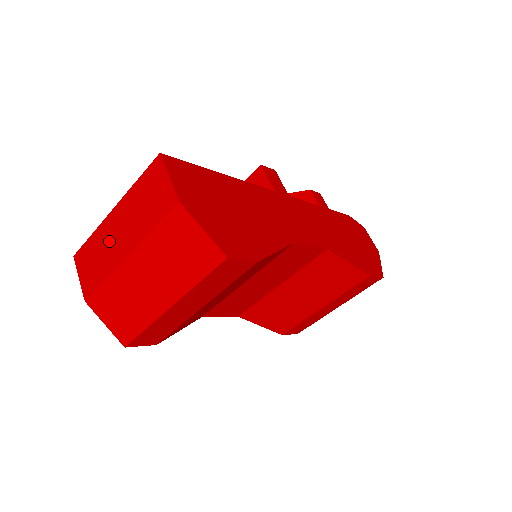
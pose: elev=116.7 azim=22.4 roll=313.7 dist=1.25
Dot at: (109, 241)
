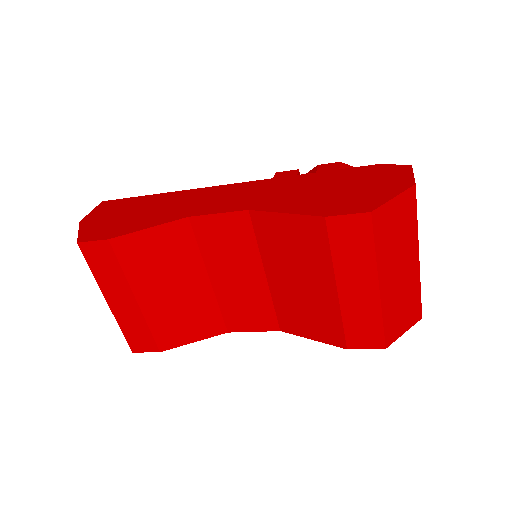
Dot at: occluded
